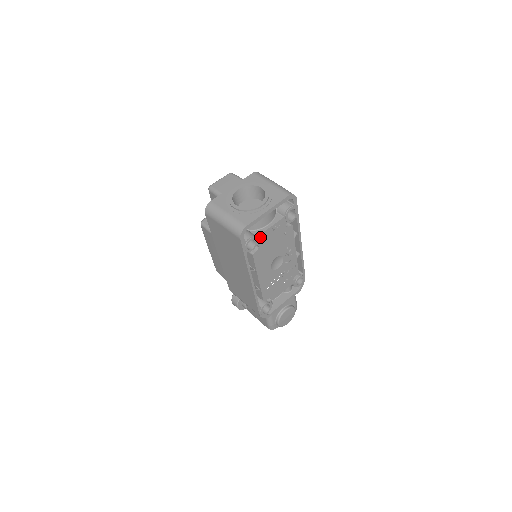
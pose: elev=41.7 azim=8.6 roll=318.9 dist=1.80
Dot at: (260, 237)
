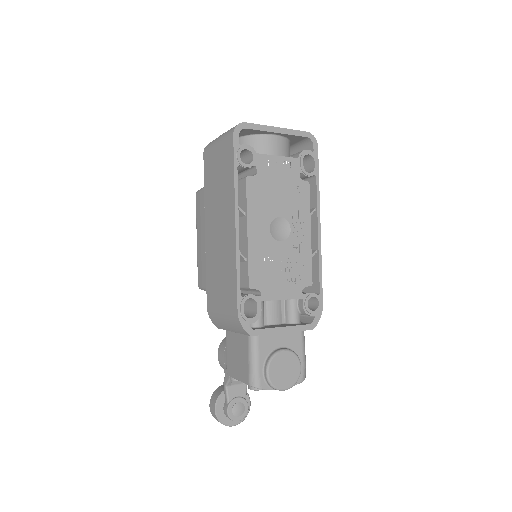
Dot at: (261, 159)
